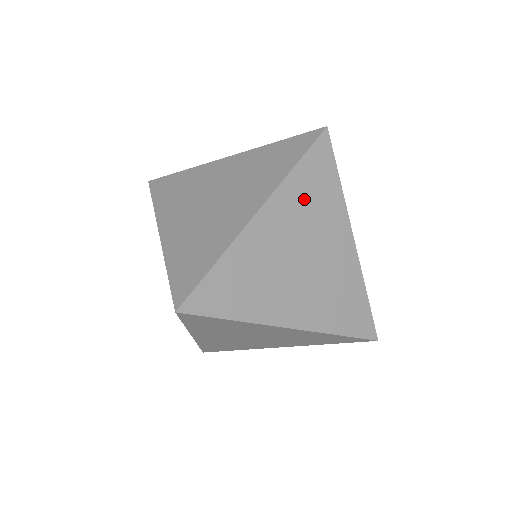
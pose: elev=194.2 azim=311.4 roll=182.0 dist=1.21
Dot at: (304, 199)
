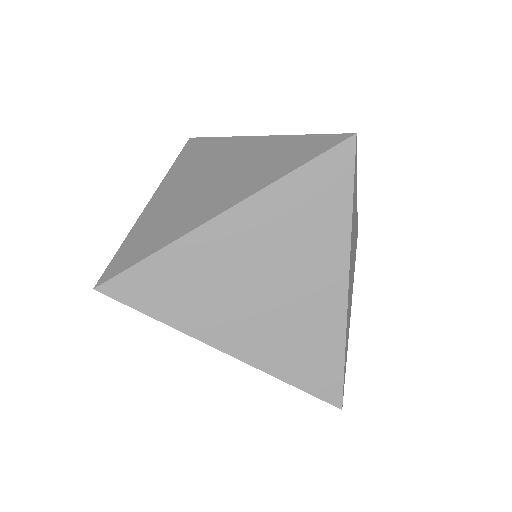
Dot at: (291, 215)
